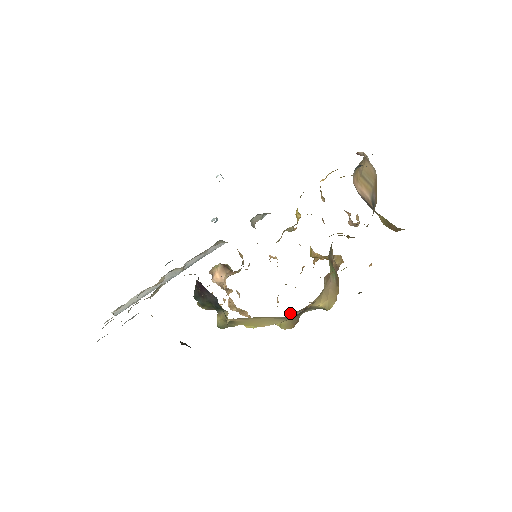
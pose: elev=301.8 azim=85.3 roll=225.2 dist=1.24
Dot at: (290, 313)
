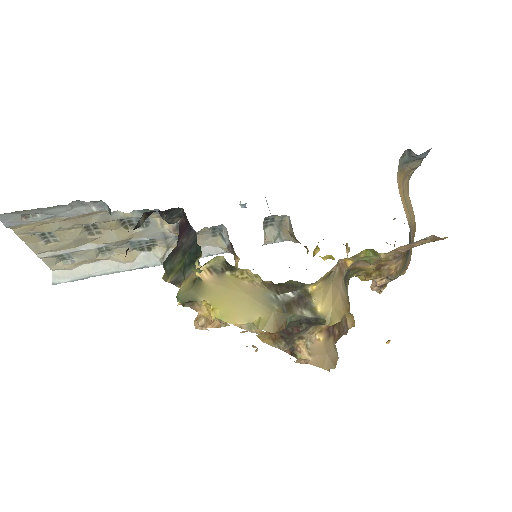
Dot at: (273, 335)
